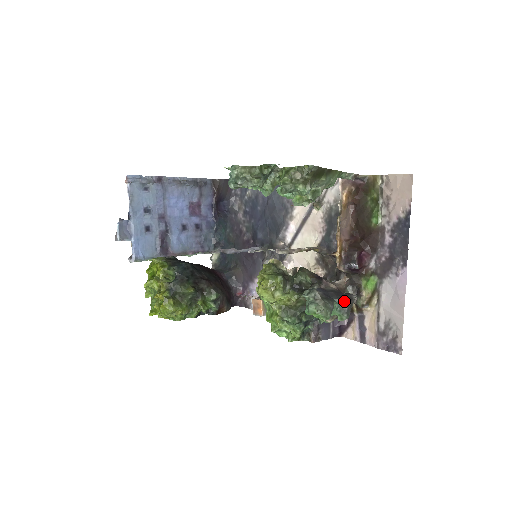
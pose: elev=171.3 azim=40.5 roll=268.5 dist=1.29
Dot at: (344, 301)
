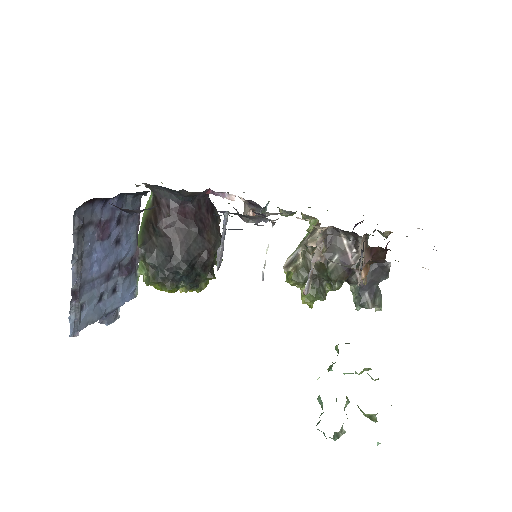
Dot at: (384, 278)
